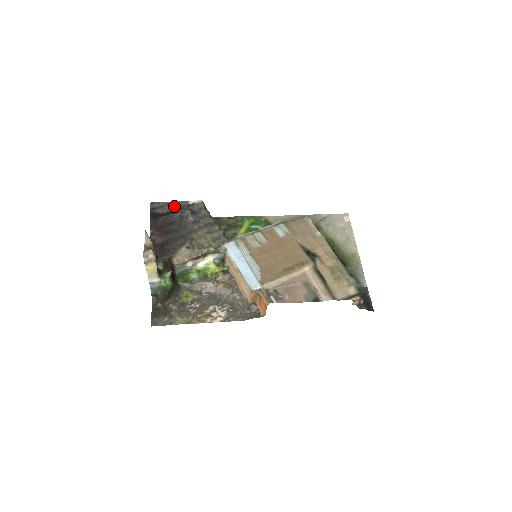
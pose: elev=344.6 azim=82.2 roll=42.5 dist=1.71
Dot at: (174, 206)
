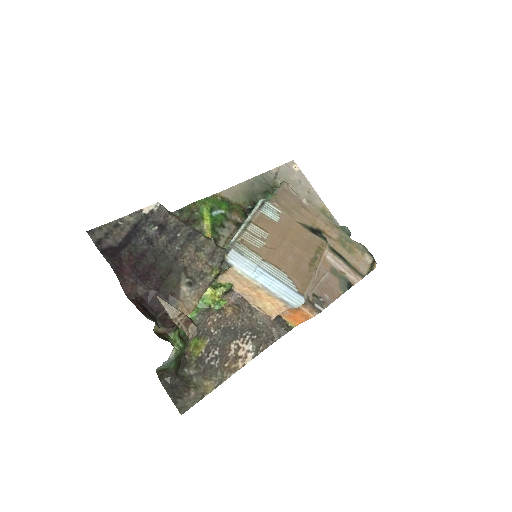
Dot at: (126, 225)
